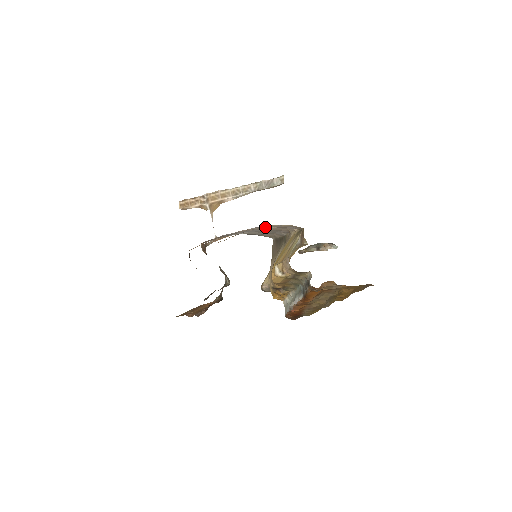
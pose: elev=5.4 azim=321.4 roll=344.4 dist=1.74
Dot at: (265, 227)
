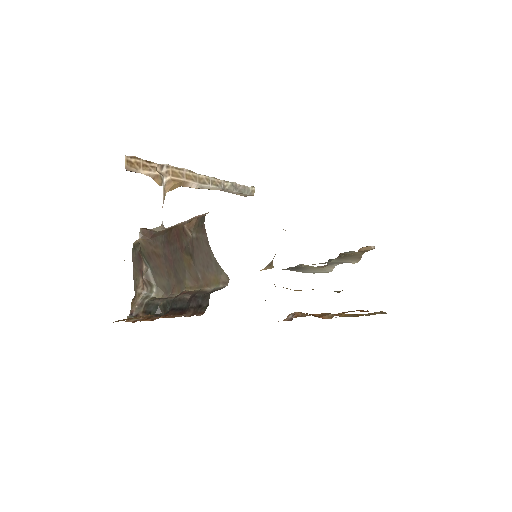
Dot at: occluded
